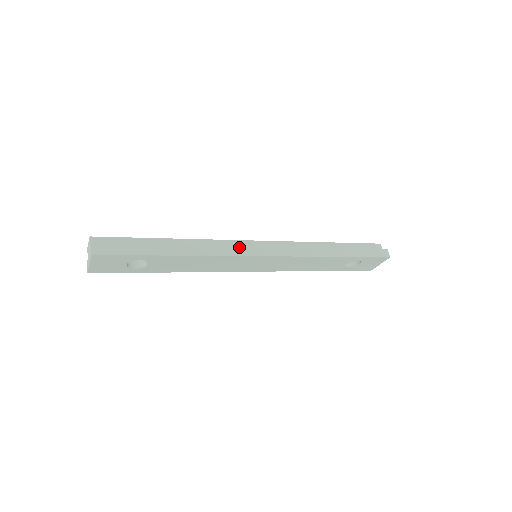
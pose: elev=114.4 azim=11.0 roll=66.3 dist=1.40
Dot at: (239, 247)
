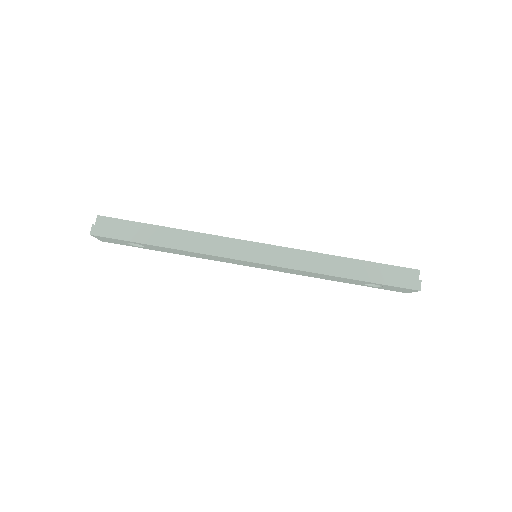
Dot at: (230, 248)
